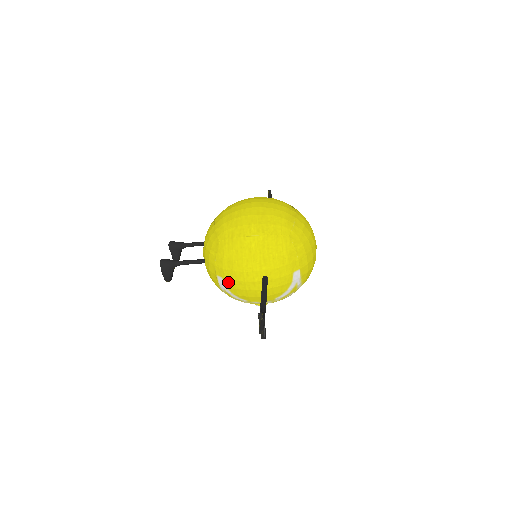
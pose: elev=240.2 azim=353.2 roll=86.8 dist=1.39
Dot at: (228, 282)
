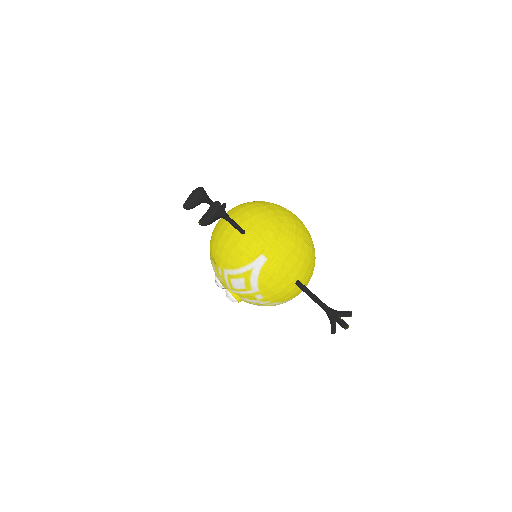
Dot at: (270, 266)
